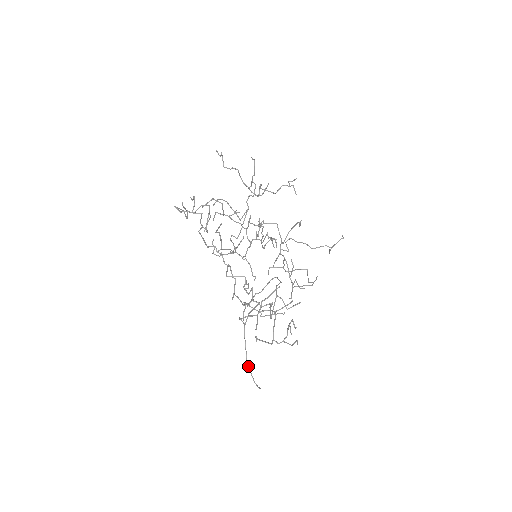
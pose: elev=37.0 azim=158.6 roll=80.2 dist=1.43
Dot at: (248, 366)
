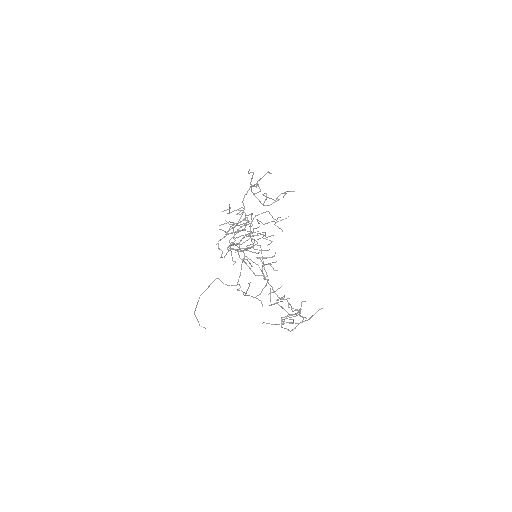
Dot at: (195, 315)
